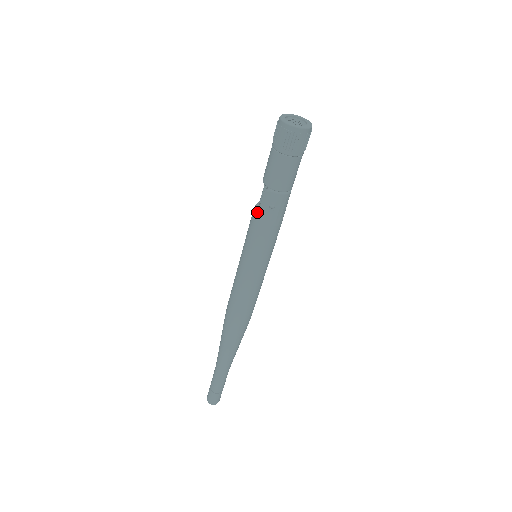
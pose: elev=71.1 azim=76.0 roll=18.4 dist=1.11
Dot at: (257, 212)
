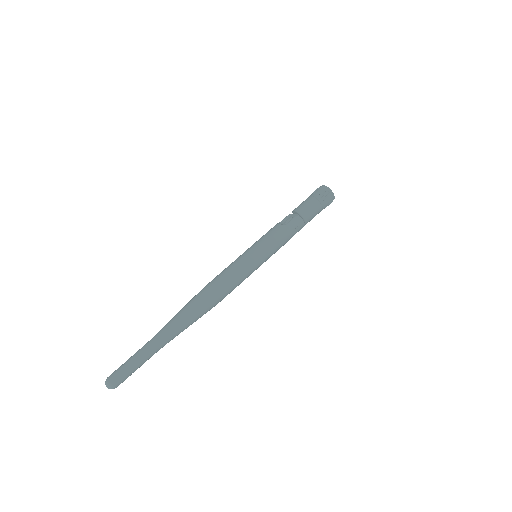
Dot at: (284, 225)
